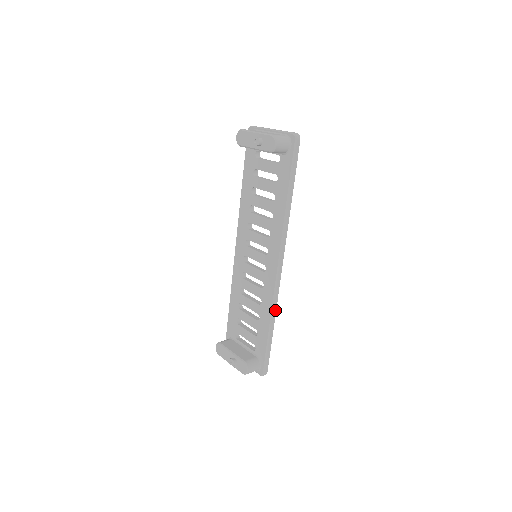
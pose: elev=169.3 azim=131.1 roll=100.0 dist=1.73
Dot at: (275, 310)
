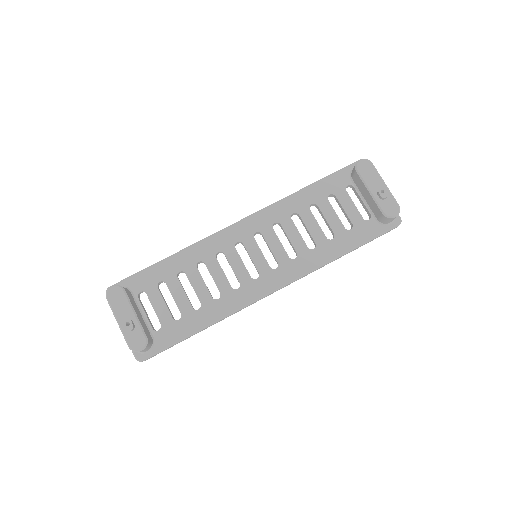
Dot at: occluded
